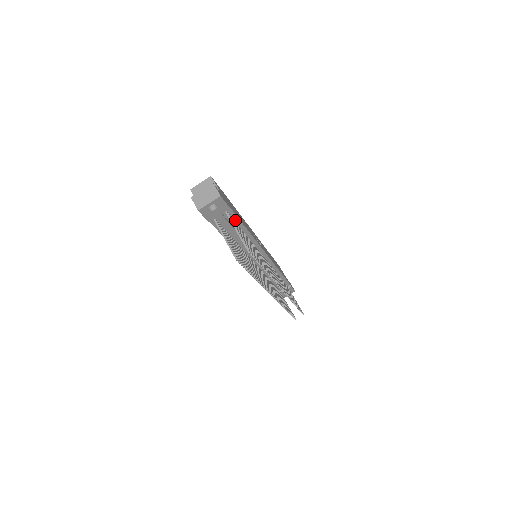
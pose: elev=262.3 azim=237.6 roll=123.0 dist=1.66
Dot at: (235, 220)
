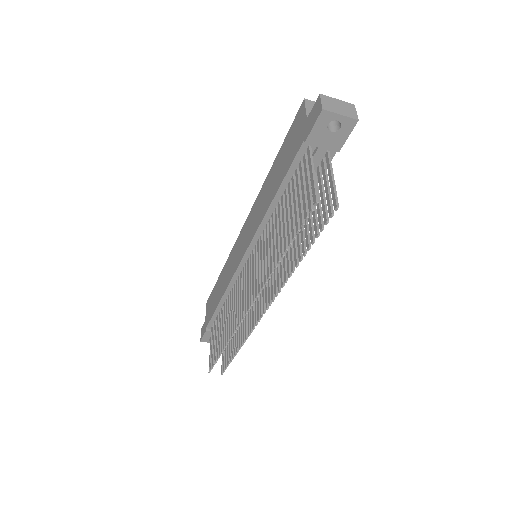
Dot at: occluded
